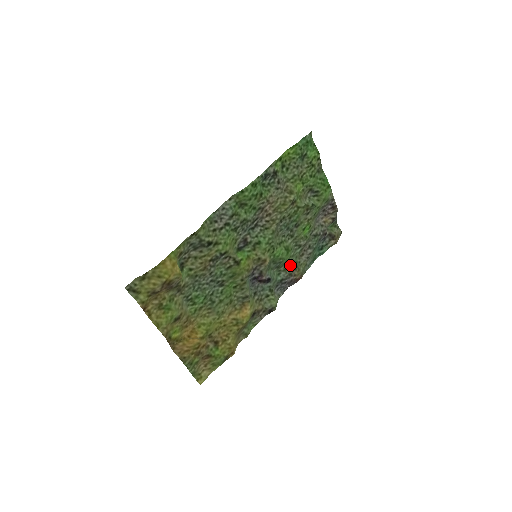
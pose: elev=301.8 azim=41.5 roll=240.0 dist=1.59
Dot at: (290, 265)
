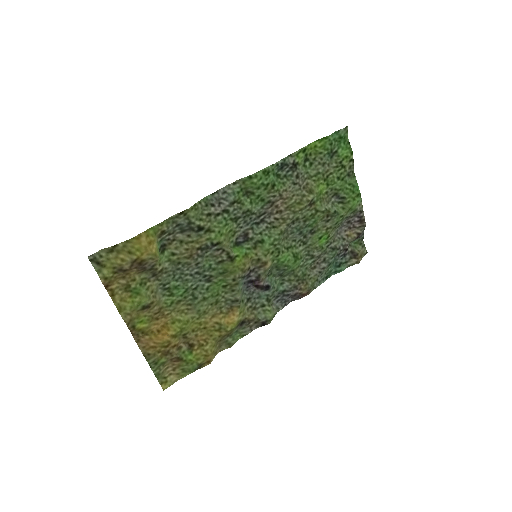
Dot at: (297, 276)
